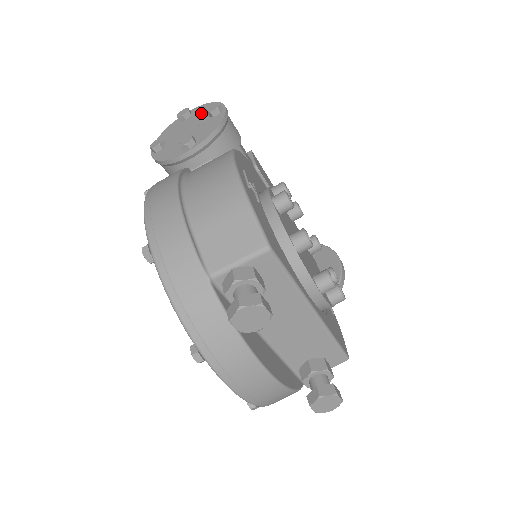
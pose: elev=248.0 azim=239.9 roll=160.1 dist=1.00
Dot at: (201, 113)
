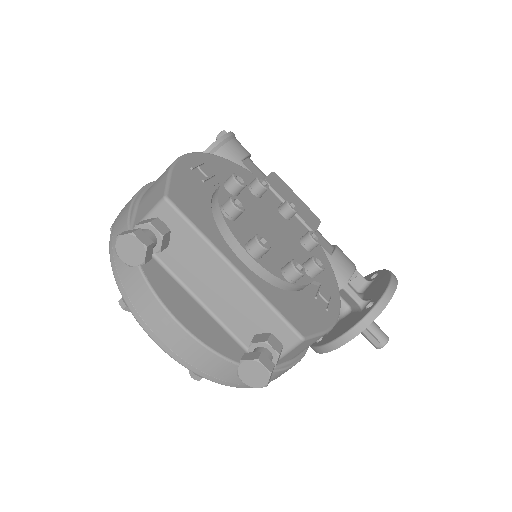
Dot at: occluded
